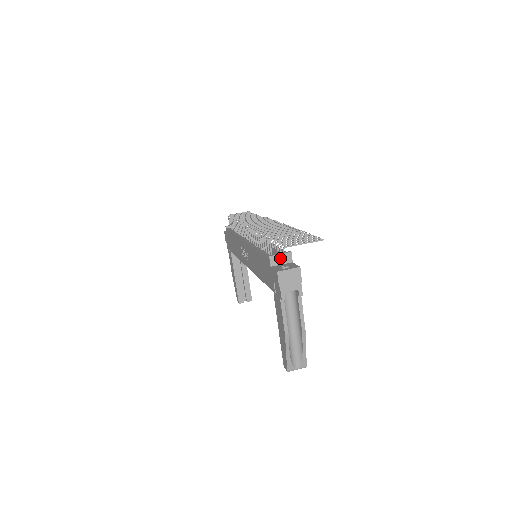
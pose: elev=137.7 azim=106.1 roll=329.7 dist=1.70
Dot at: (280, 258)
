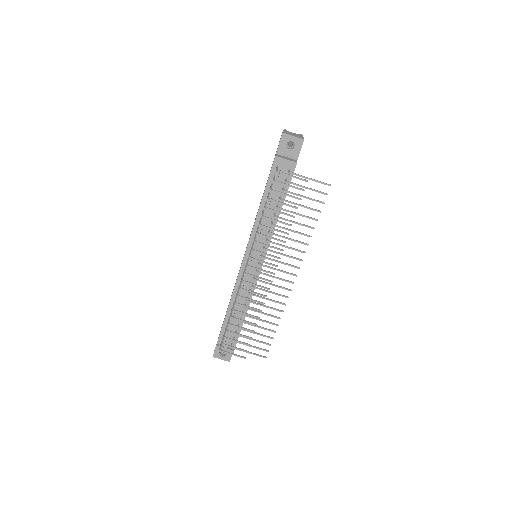
Dot at: (224, 349)
